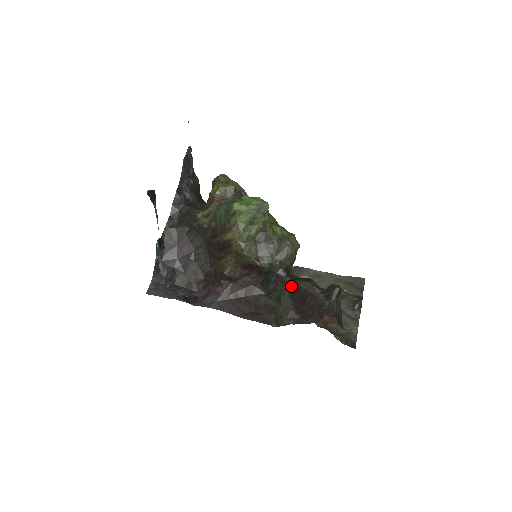
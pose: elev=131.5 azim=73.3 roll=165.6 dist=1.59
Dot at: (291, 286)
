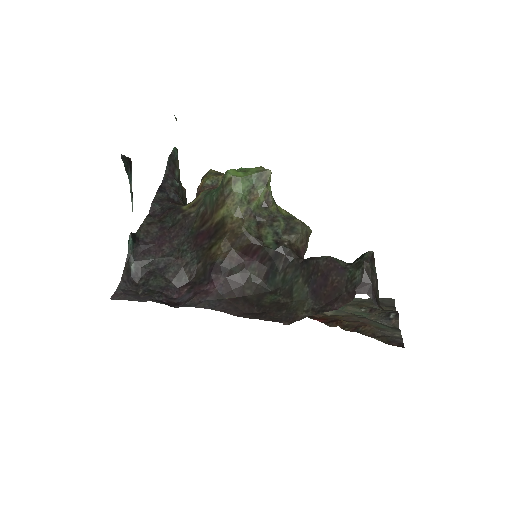
Dot at: (306, 267)
